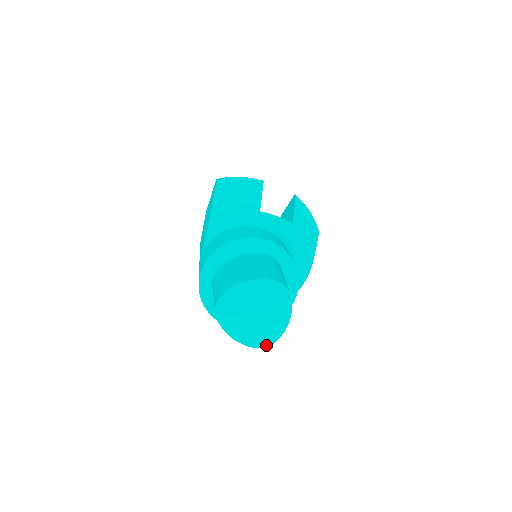
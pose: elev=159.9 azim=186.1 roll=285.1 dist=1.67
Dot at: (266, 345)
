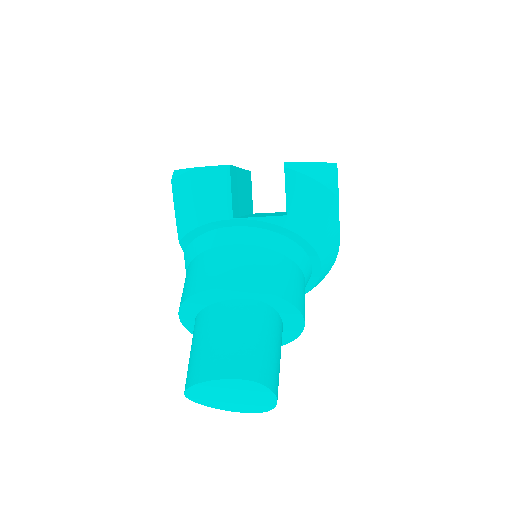
Dot at: (263, 411)
